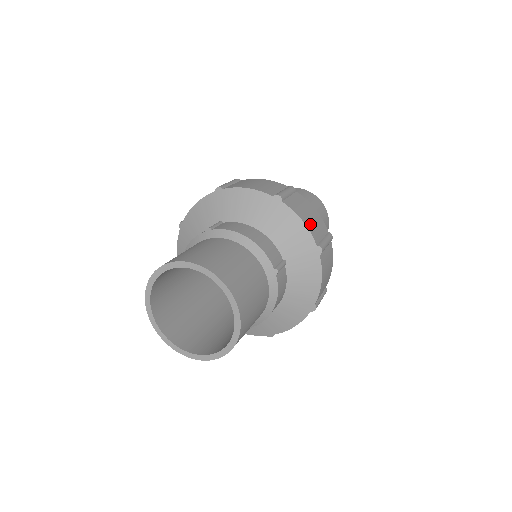
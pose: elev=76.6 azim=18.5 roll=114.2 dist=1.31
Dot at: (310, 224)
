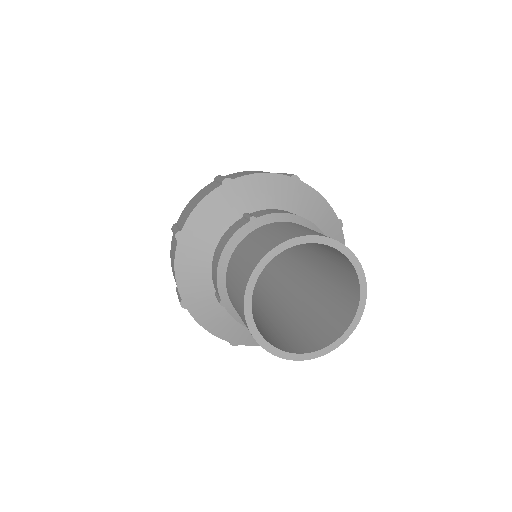
Dot at: occluded
